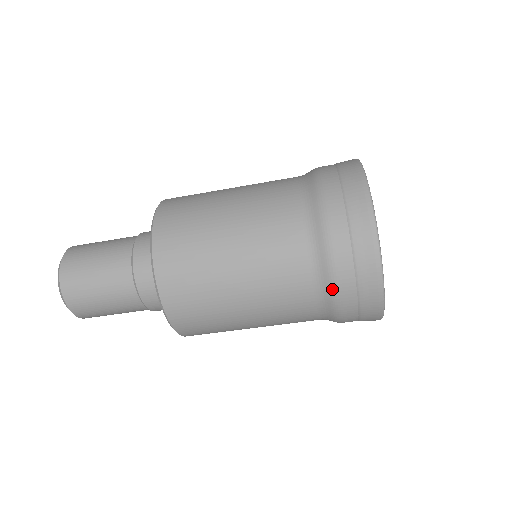
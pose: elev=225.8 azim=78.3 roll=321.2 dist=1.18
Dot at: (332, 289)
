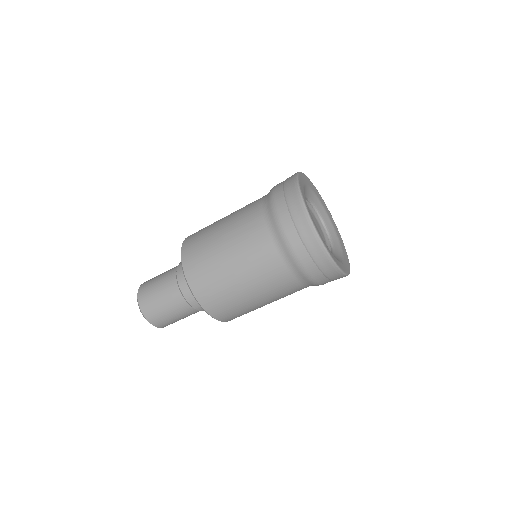
Dot at: (307, 278)
